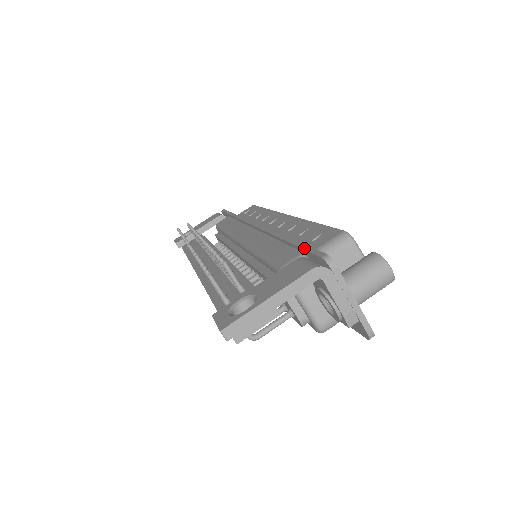
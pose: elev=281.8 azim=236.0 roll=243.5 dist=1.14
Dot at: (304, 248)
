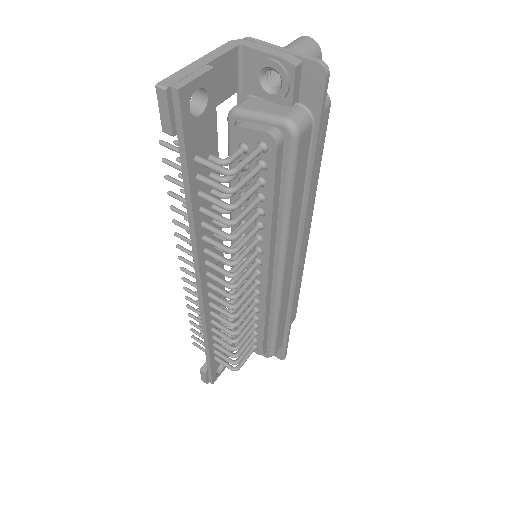
Dot at: (238, 92)
